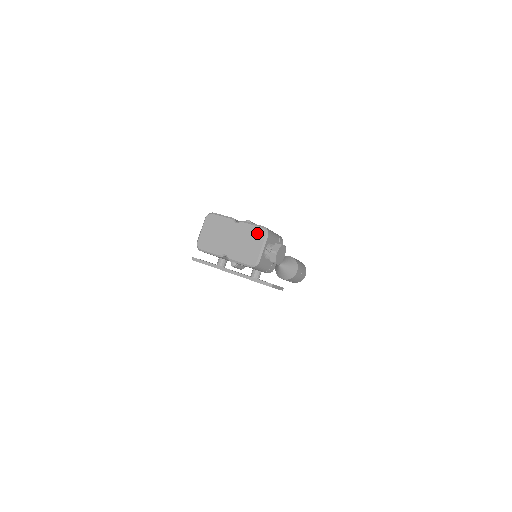
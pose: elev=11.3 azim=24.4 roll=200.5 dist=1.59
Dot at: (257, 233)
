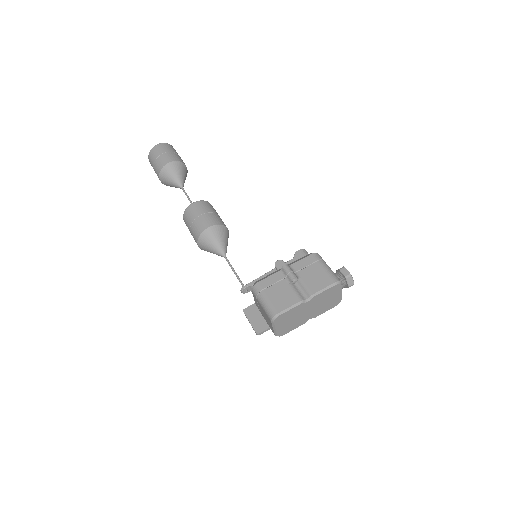
Dot at: (333, 291)
